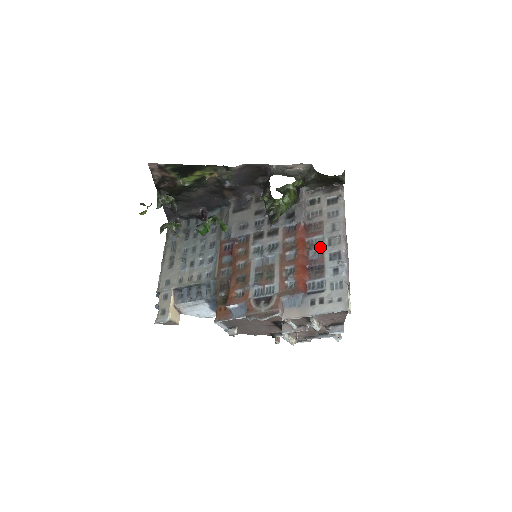
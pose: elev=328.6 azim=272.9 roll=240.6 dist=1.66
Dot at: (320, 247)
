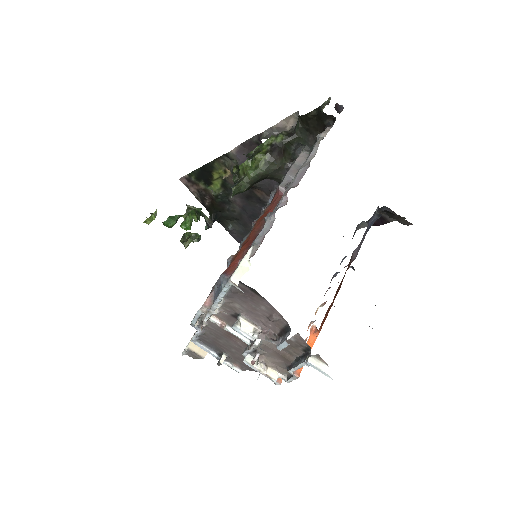
Dot at: occluded
